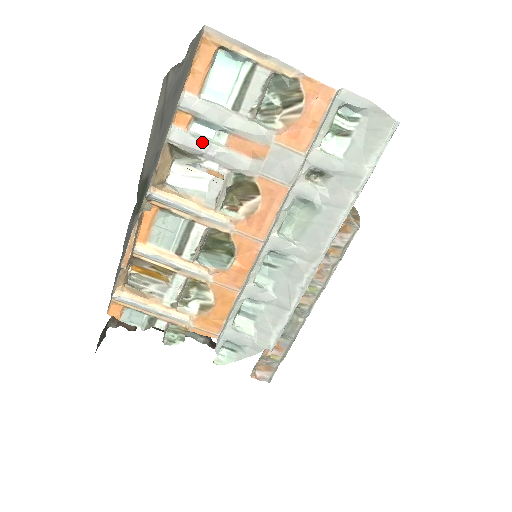
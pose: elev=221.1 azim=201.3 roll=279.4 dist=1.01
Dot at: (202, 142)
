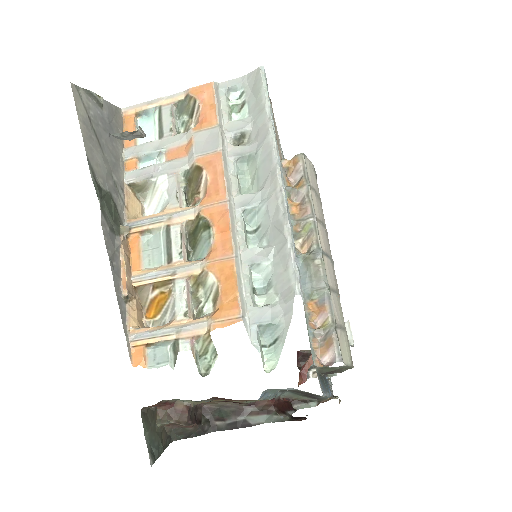
Dot at: (148, 168)
